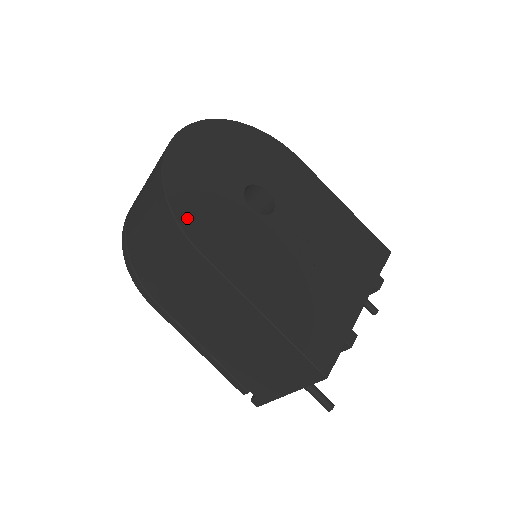
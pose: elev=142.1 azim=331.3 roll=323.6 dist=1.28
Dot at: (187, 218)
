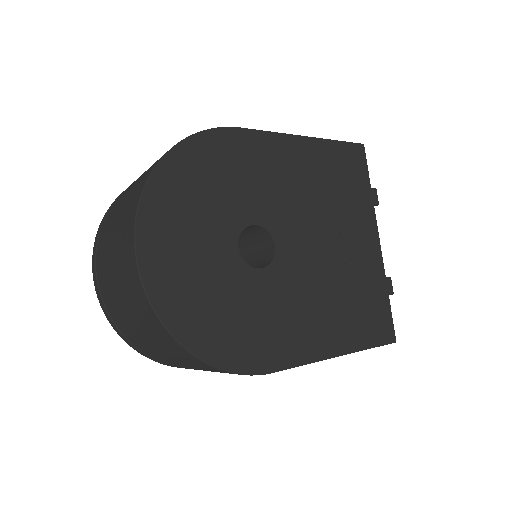
Dot at: (238, 359)
